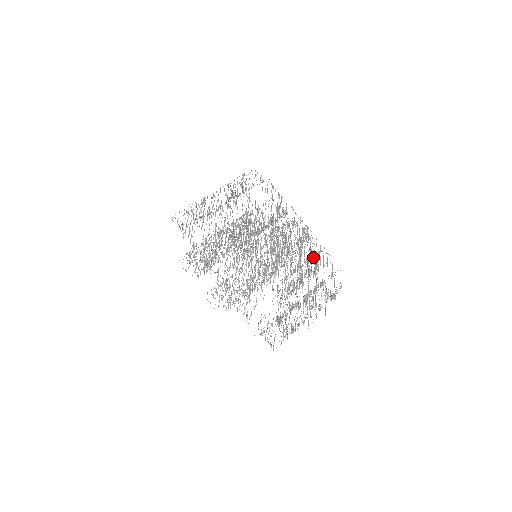
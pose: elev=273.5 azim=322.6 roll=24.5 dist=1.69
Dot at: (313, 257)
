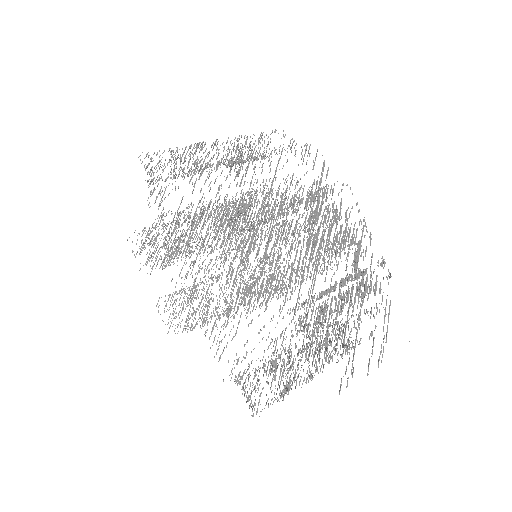
Dot at: (374, 271)
